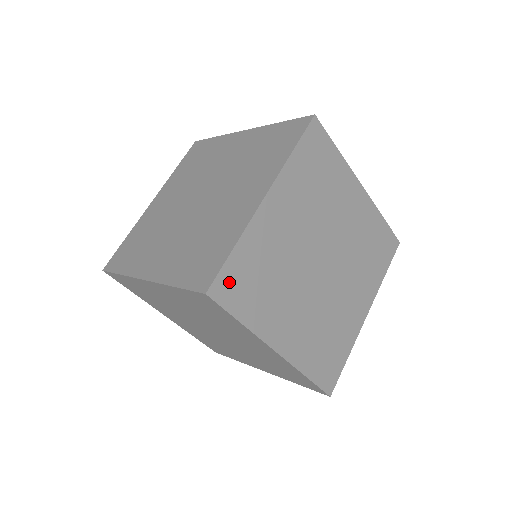
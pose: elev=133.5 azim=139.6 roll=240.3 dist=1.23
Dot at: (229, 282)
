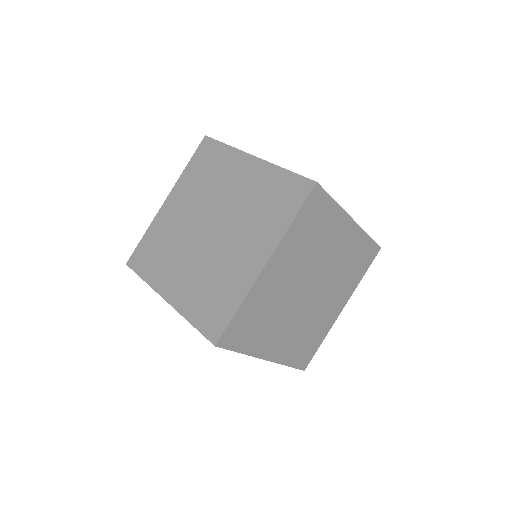
Dot at: (233, 332)
